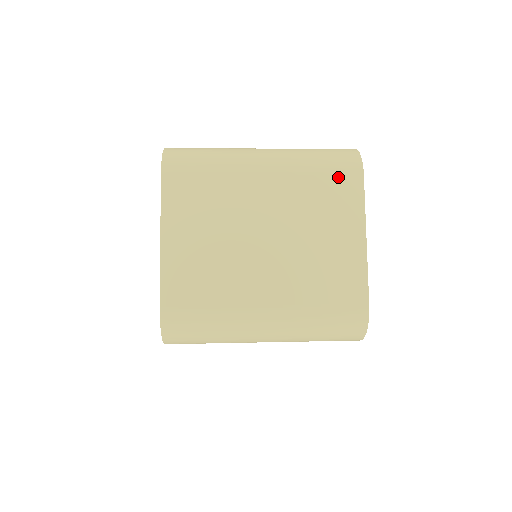
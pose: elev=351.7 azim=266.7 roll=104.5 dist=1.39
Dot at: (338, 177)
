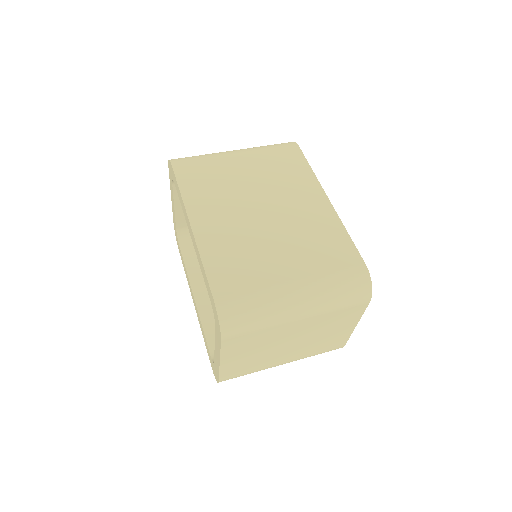
Dot at: (351, 308)
